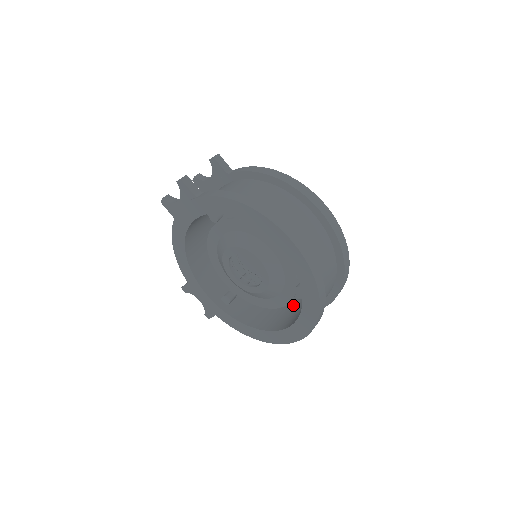
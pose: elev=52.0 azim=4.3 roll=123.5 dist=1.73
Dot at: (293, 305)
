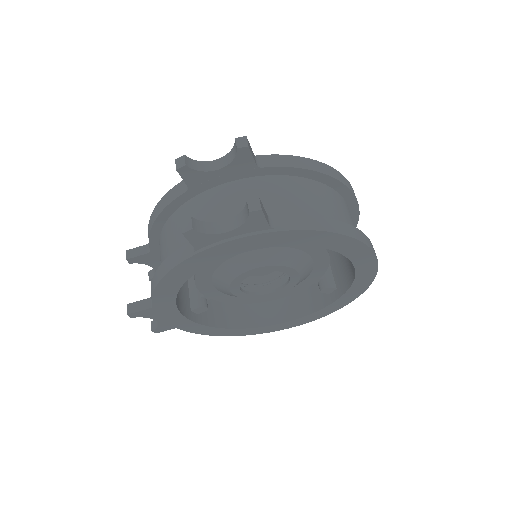
Dot at: occluded
